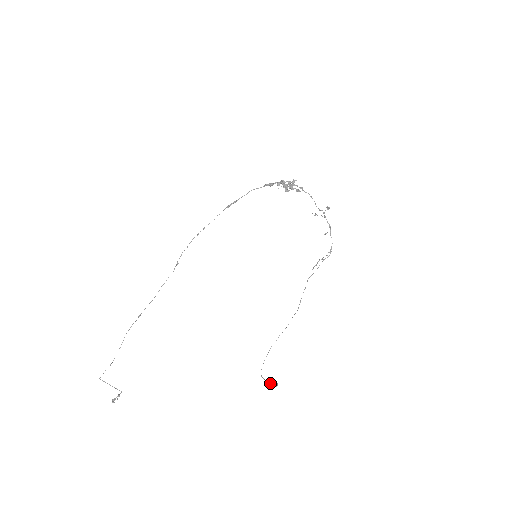
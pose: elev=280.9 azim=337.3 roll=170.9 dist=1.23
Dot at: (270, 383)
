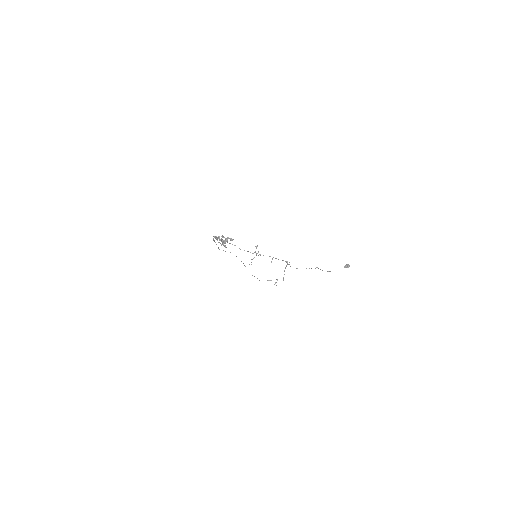
Dot at: occluded
